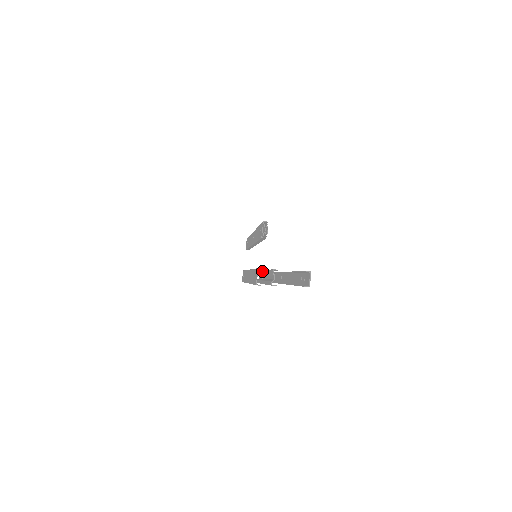
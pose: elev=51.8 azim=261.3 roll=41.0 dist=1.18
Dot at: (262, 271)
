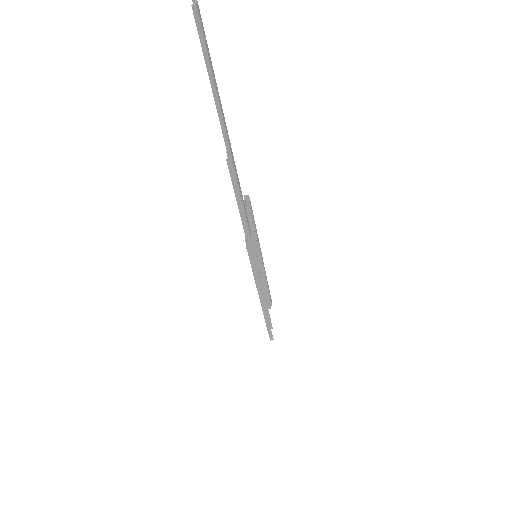
Dot at: occluded
